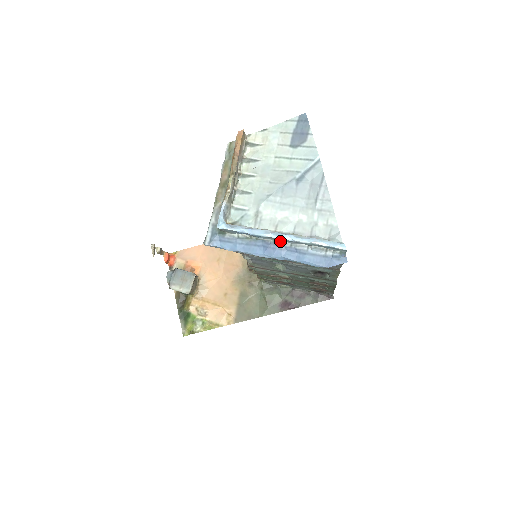
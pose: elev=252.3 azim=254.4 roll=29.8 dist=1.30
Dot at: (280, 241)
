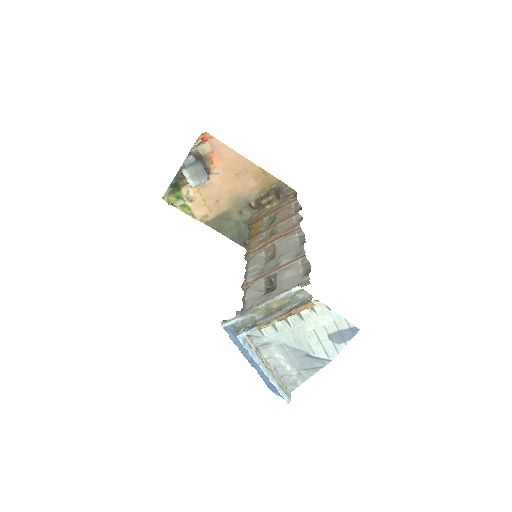
Dot at: occluded
